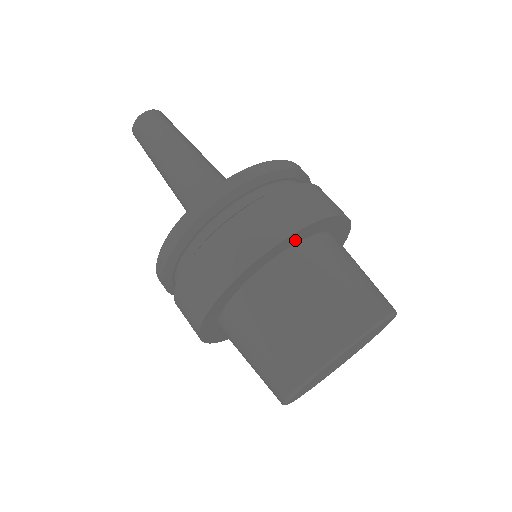
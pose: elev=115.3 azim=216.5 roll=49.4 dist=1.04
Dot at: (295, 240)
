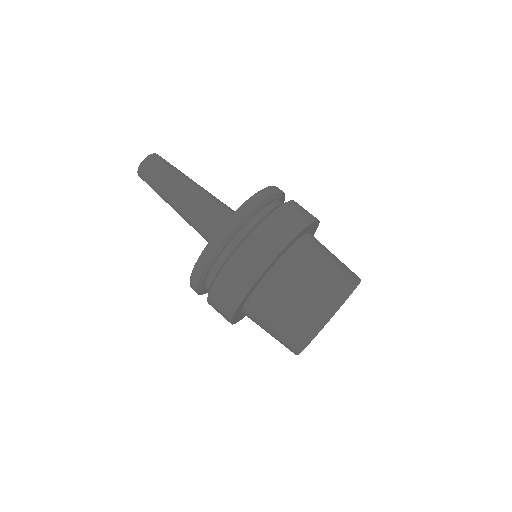
Dot at: (311, 228)
